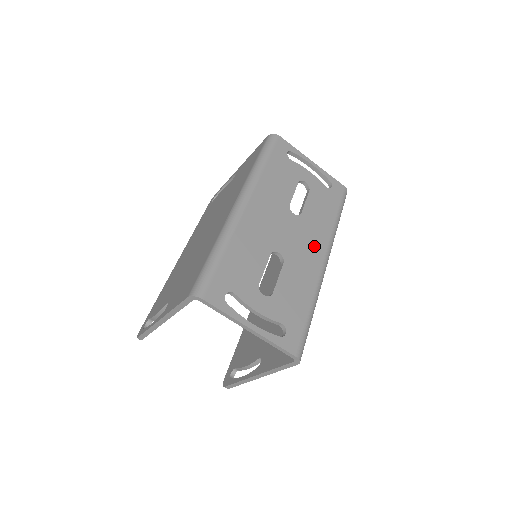
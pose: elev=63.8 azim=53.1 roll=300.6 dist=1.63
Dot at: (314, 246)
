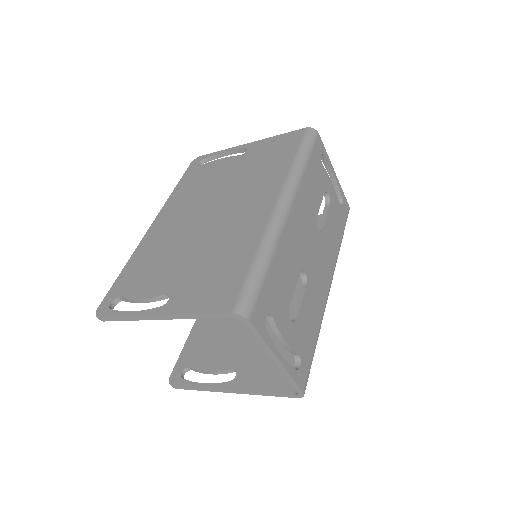
Dot at: (326, 269)
